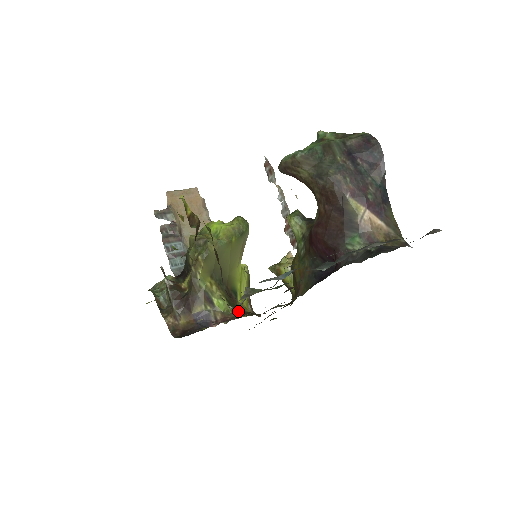
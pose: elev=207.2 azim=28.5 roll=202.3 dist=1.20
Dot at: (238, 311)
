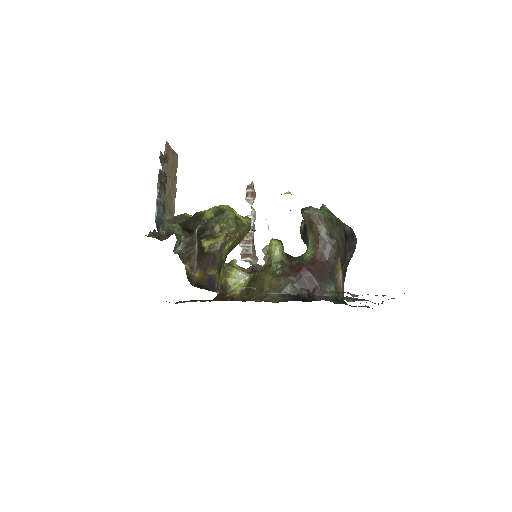
Dot at: occluded
